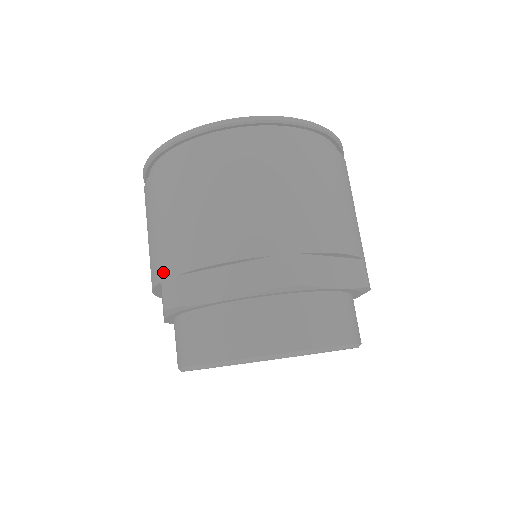
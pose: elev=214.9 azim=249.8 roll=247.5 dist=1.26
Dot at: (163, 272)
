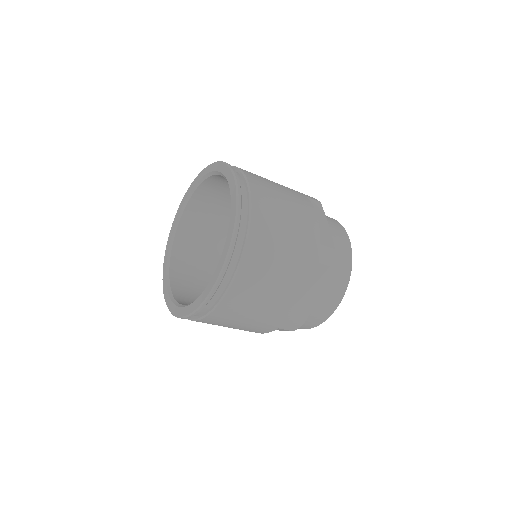
Dot at: occluded
